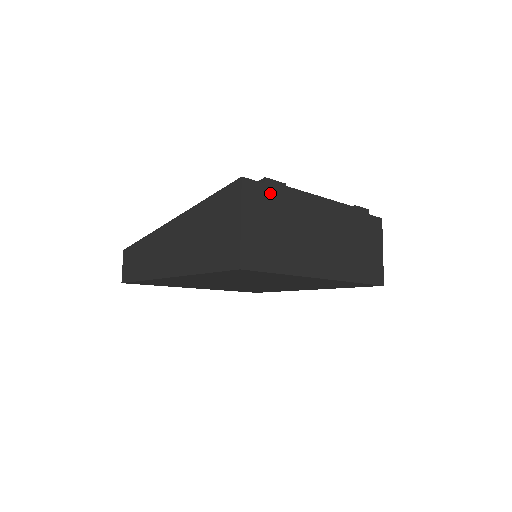
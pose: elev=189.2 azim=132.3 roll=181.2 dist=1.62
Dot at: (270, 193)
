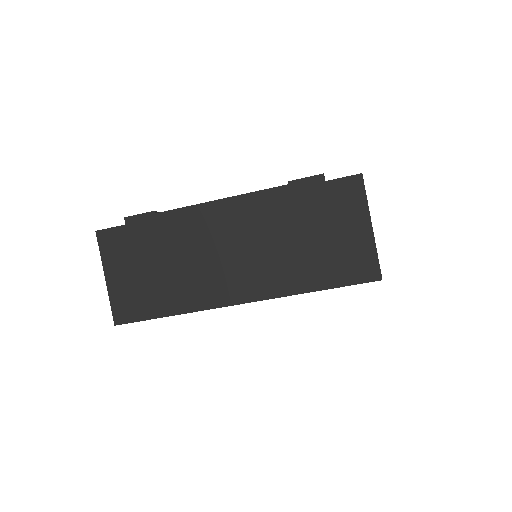
Dot at: (135, 232)
